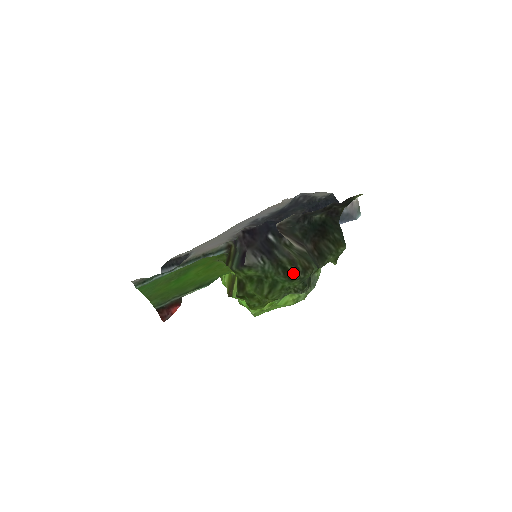
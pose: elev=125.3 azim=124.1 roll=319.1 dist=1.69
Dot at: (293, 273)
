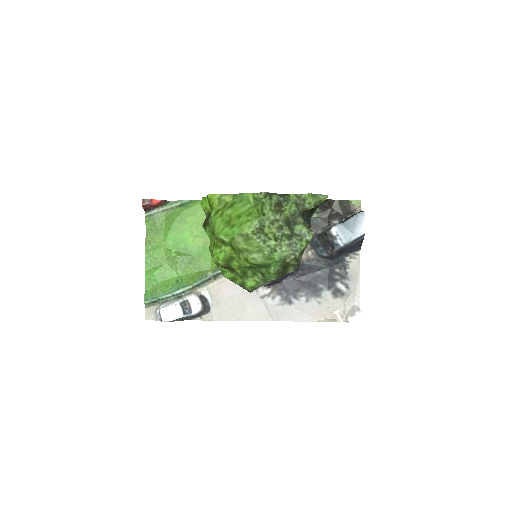
Dot at: (292, 263)
